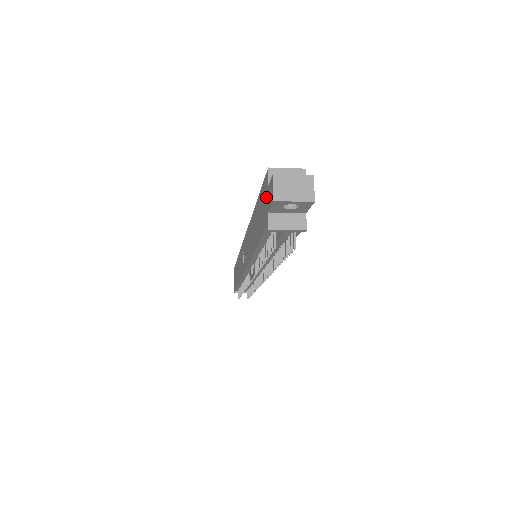
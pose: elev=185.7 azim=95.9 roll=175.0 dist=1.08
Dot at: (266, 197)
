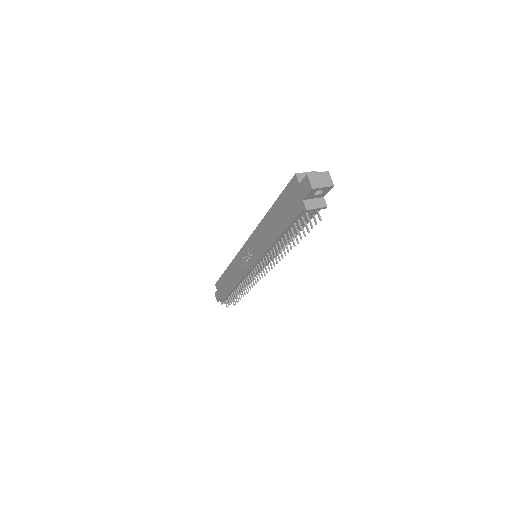
Dot at: (296, 192)
